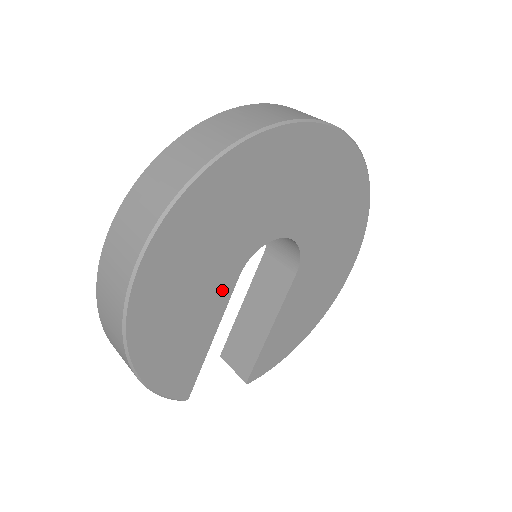
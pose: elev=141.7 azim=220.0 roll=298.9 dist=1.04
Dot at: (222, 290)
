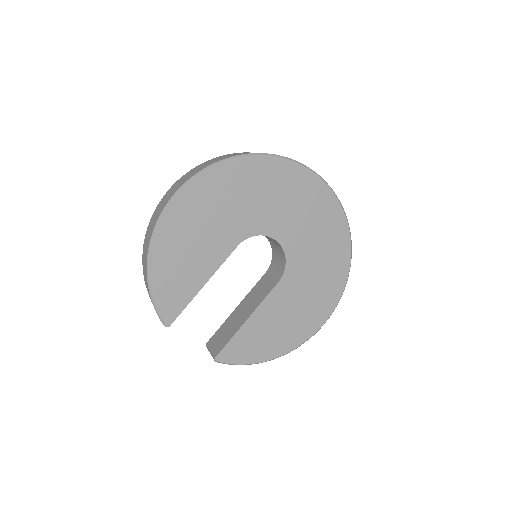
Dot at: (223, 248)
